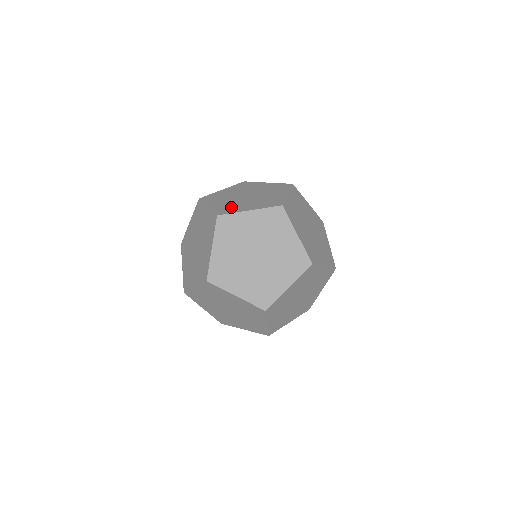
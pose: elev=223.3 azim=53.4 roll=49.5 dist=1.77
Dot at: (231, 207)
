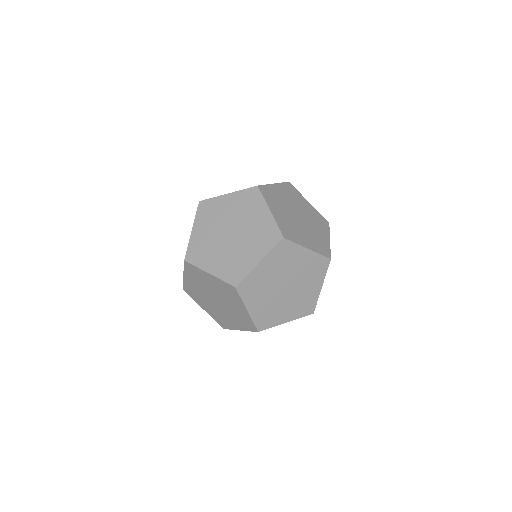
Dot at: occluded
